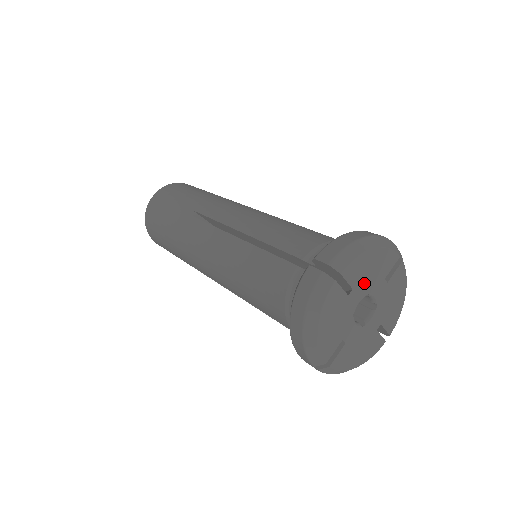
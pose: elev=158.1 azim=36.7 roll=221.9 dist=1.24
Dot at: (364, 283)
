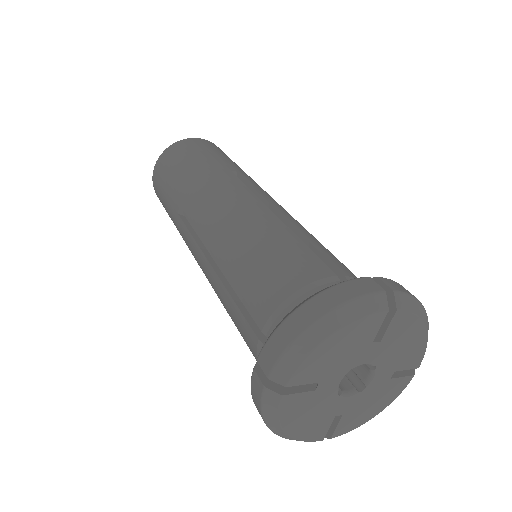
Dot at: (336, 367)
